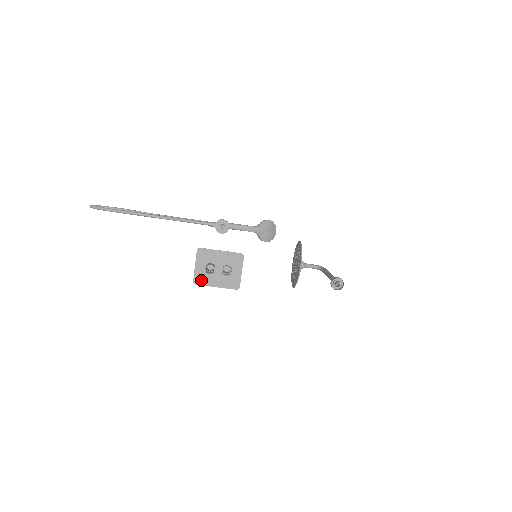
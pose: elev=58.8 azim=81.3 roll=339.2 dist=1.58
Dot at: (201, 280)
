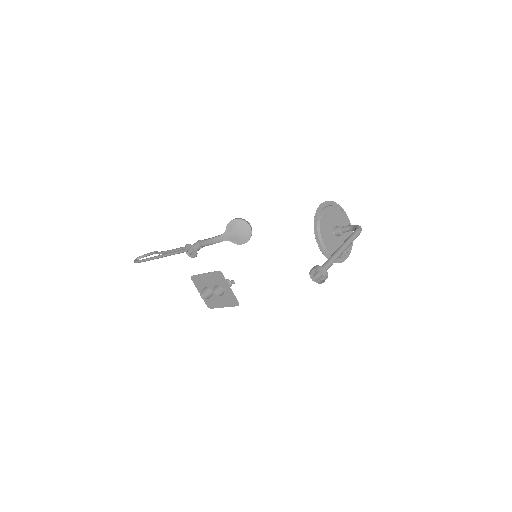
Dot at: (211, 304)
